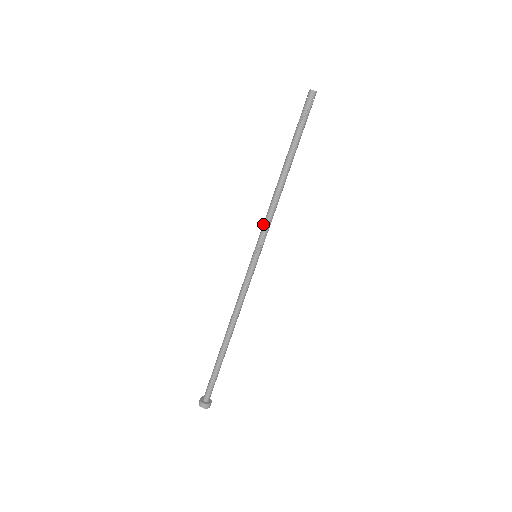
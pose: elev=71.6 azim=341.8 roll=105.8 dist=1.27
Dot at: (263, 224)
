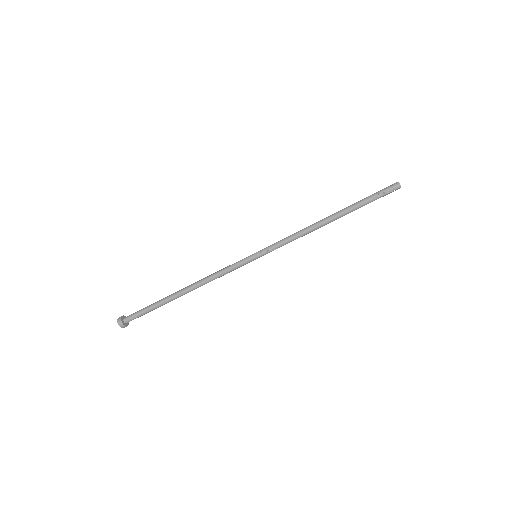
Dot at: (282, 239)
